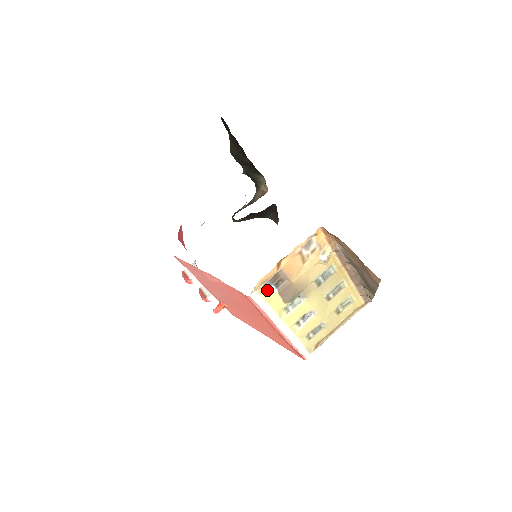
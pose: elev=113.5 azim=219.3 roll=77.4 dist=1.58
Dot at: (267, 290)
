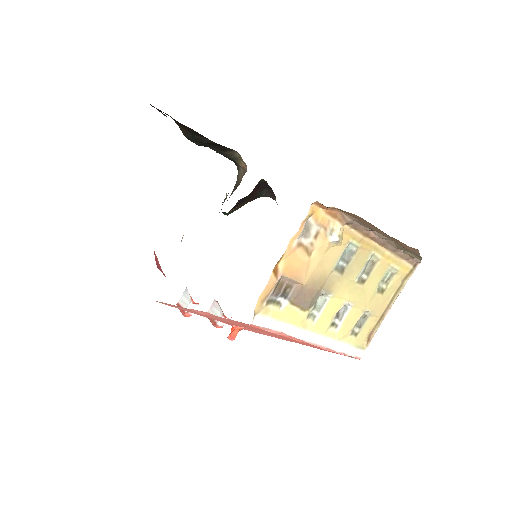
Dot at: (274, 306)
